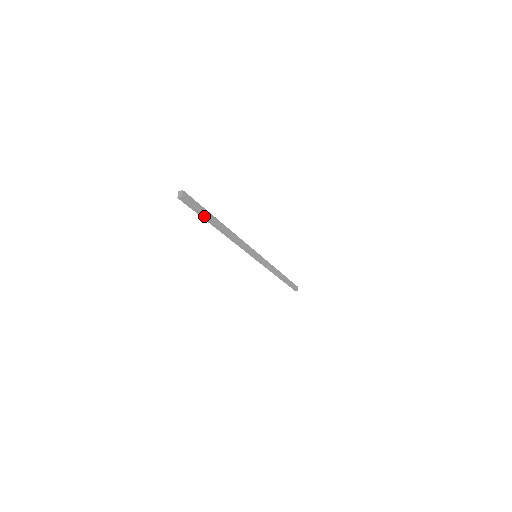
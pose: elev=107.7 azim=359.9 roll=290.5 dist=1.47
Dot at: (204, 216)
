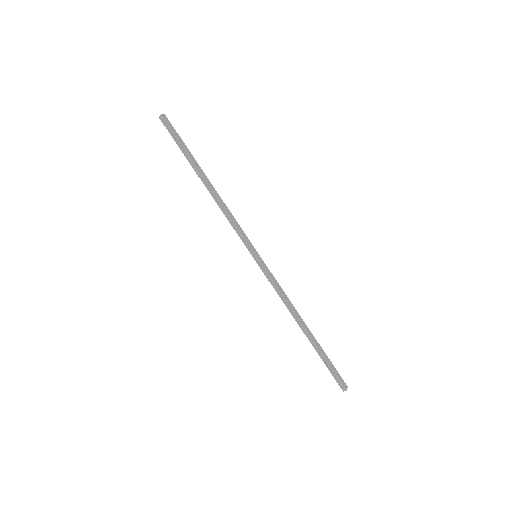
Dot at: (183, 148)
